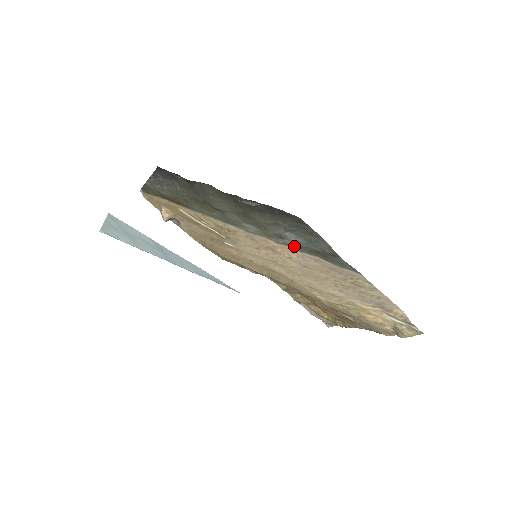
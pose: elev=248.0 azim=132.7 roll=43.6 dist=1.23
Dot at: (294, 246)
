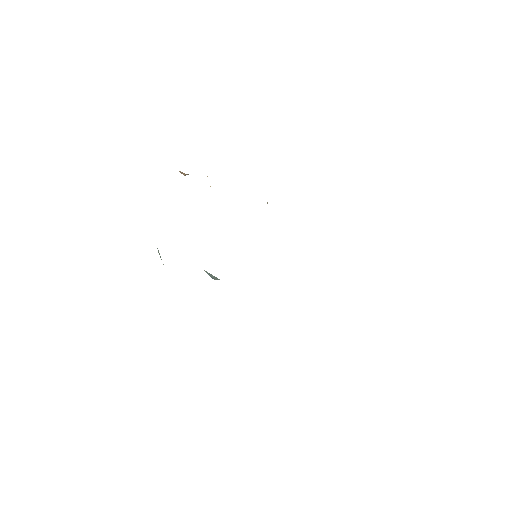
Dot at: occluded
